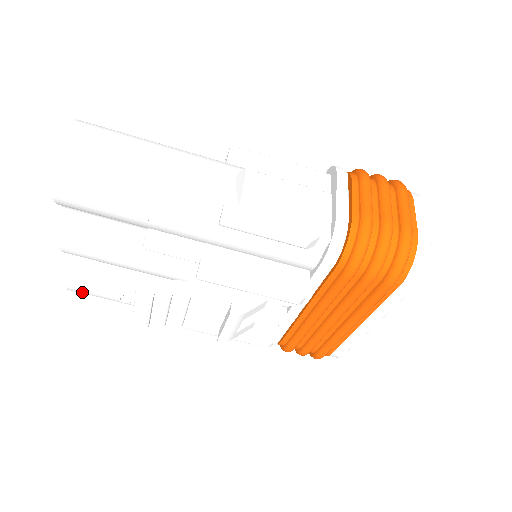
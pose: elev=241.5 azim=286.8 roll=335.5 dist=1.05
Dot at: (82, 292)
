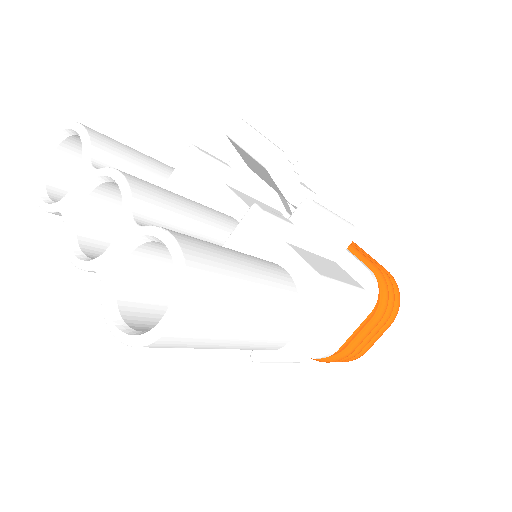
Dot at: occluded
